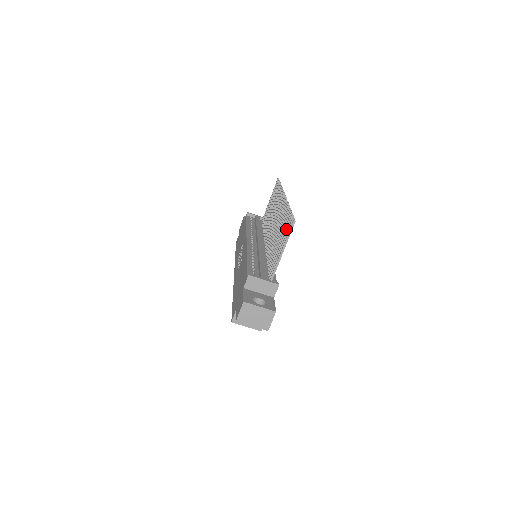
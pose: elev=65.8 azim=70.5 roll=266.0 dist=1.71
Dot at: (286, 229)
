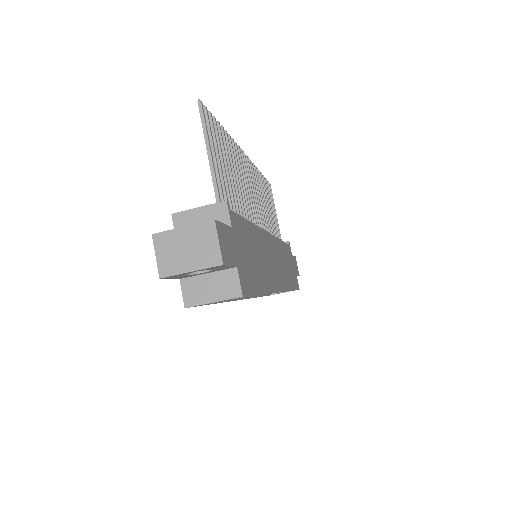
Dot at: occluded
